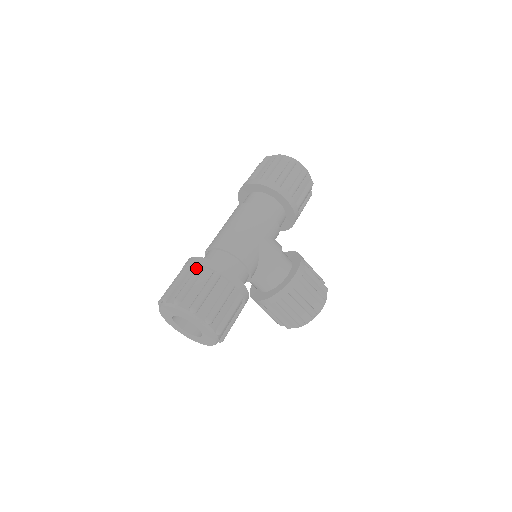
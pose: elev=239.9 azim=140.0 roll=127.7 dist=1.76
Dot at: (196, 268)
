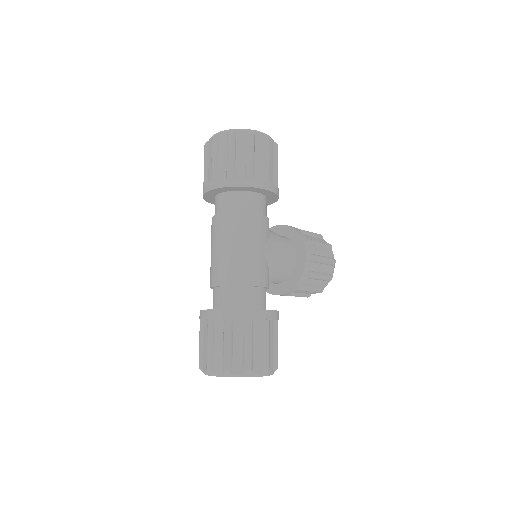
Dot at: (224, 325)
